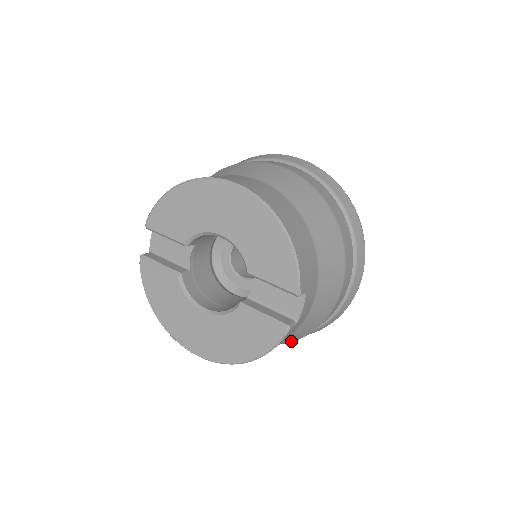
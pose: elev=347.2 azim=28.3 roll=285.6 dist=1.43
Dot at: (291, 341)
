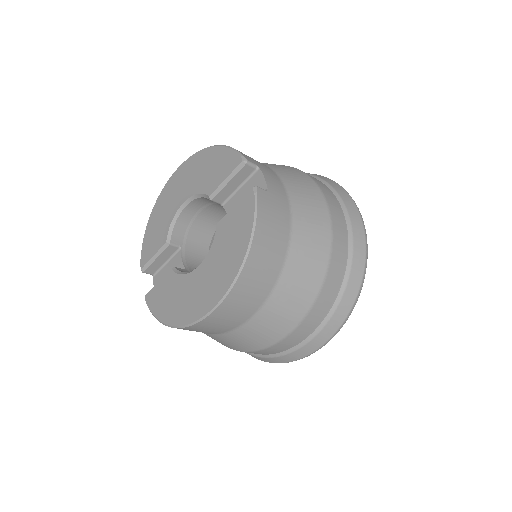
Dot at: (319, 269)
